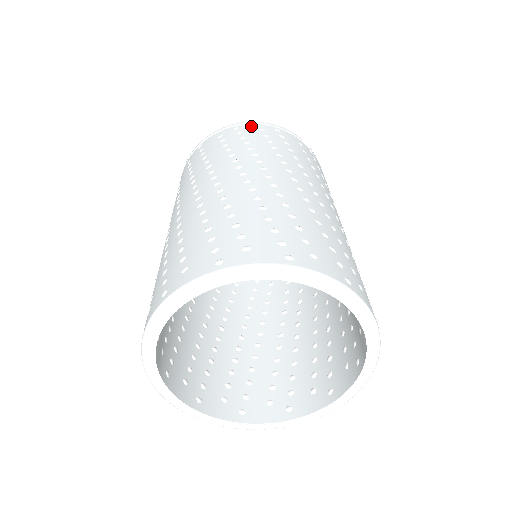
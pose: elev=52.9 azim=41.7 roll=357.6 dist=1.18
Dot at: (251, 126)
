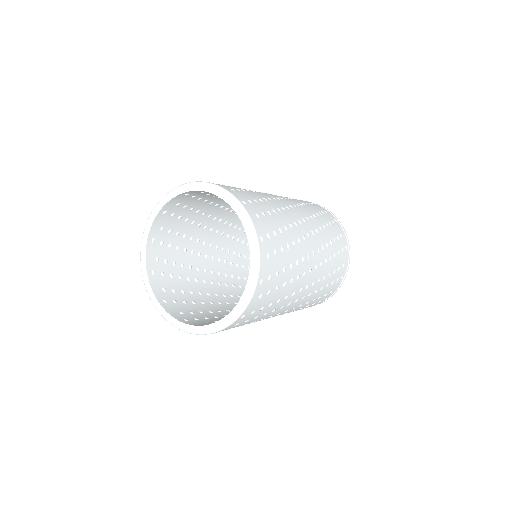
Dot at: occluded
